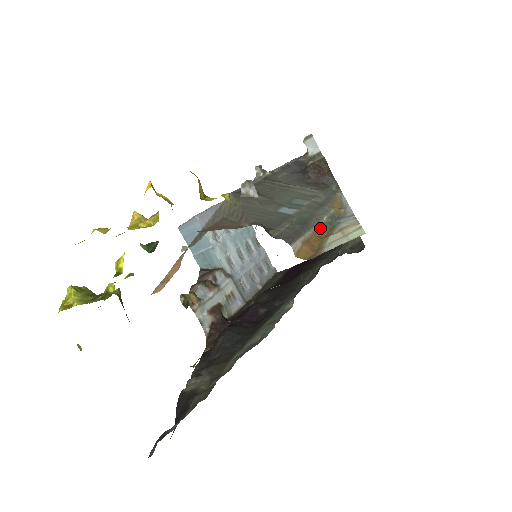
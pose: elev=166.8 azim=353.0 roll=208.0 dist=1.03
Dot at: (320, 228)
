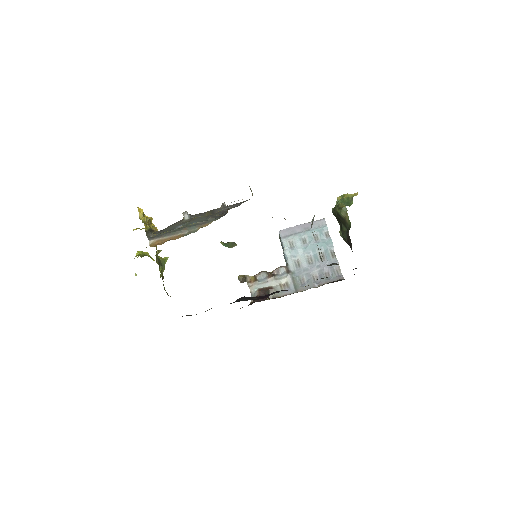
Dot at: (178, 236)
